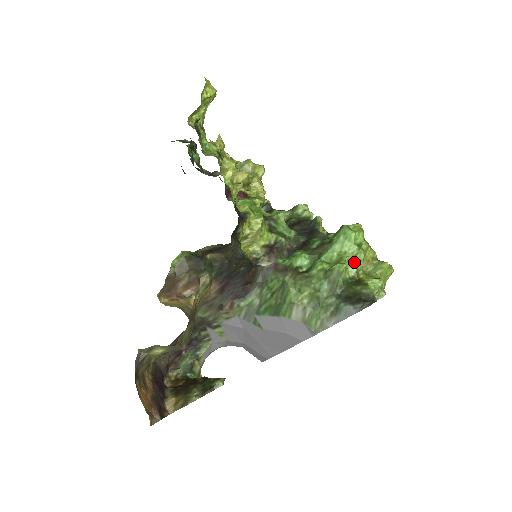
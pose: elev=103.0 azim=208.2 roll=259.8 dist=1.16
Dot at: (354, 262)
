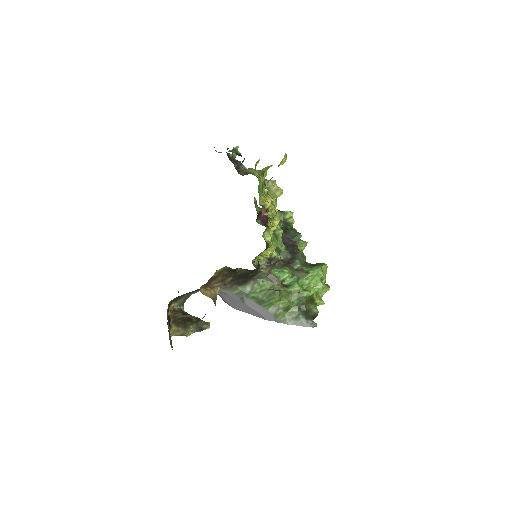
Dot at: (315, 289)
